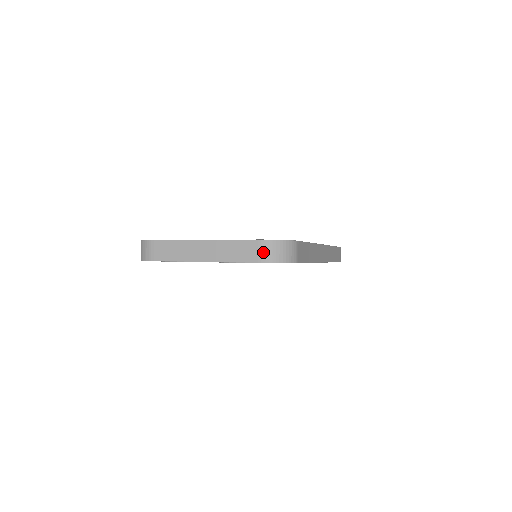
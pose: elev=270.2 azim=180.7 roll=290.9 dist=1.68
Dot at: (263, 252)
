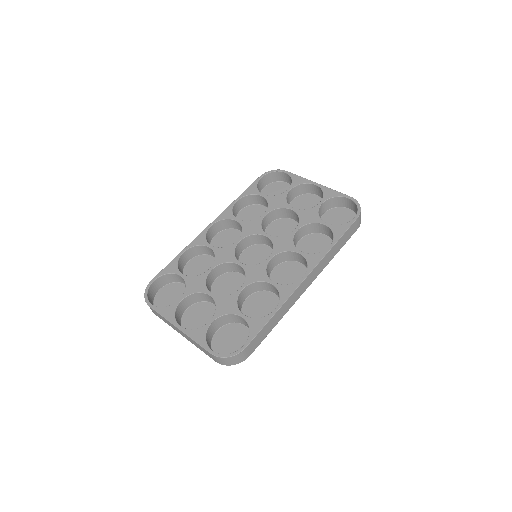
Dot at: (216, 360)
